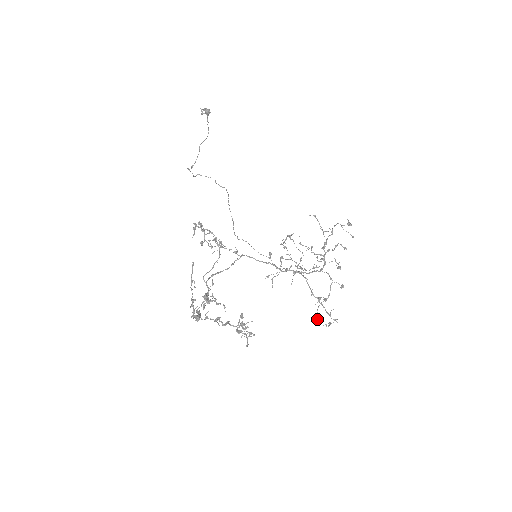
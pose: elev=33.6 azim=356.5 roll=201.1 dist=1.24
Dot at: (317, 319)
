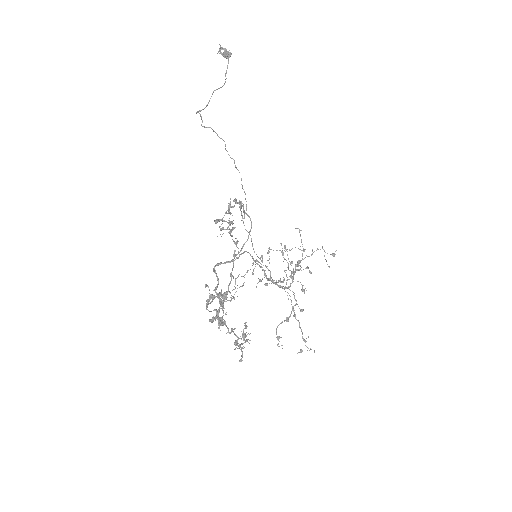
Dot at: occluded
